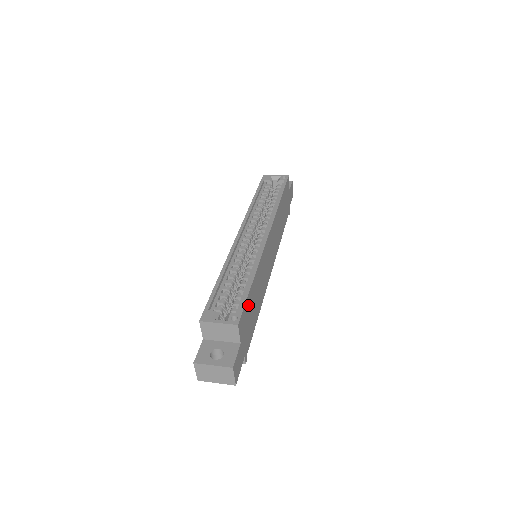
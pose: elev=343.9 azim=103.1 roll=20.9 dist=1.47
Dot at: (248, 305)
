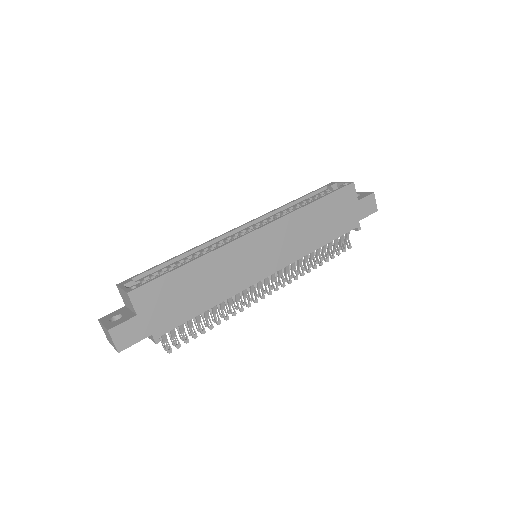
Dot at: (167, 284)
